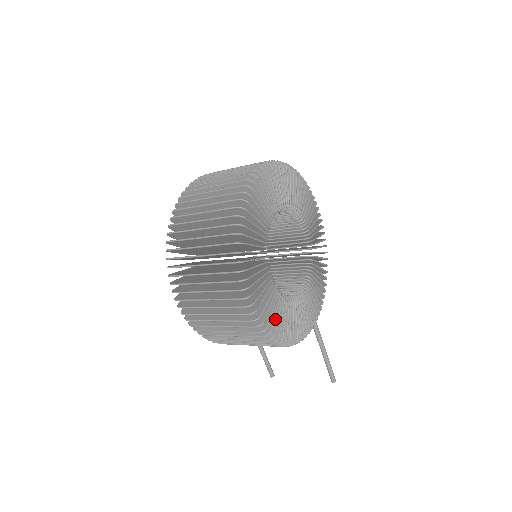
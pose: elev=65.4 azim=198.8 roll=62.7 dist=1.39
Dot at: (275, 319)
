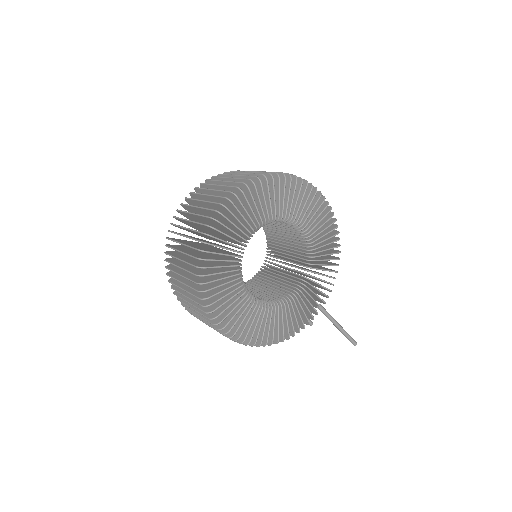
Dot at: (262, 329)
